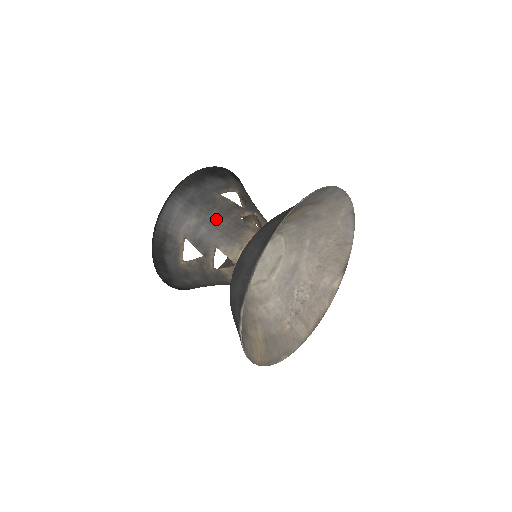
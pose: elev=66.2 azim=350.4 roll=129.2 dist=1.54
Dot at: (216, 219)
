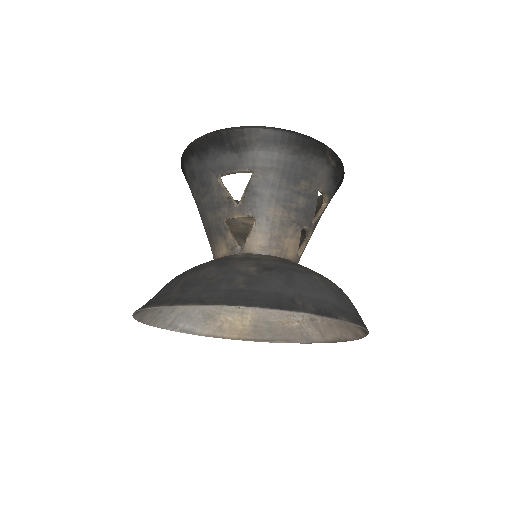
Dot at: (206, 208)
